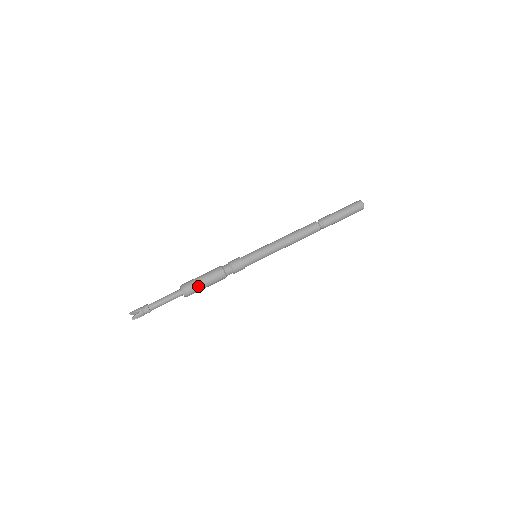
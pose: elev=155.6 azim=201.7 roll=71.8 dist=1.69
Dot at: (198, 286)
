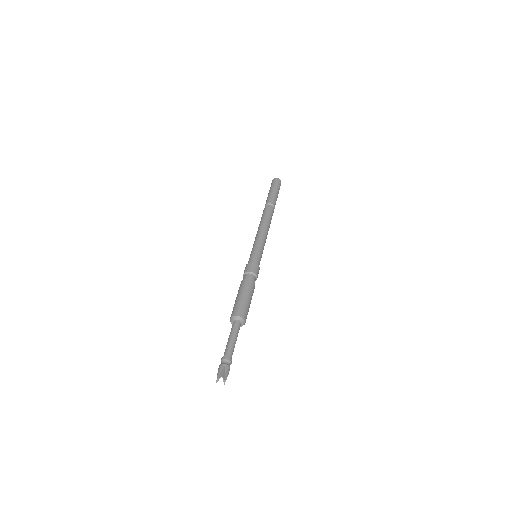
Dot at: (245, 305)
